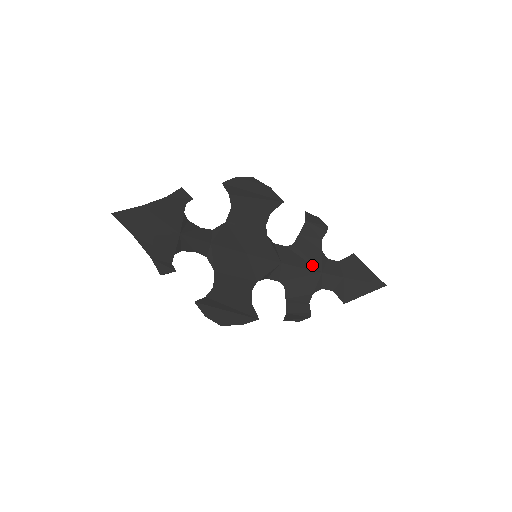
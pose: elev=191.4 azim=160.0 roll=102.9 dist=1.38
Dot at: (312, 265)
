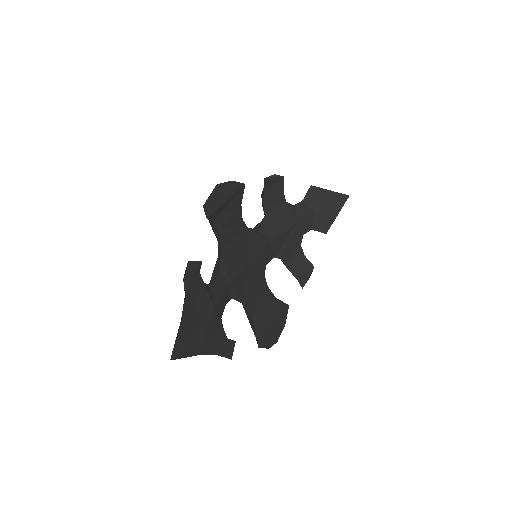
Dot at: (289, 222)
